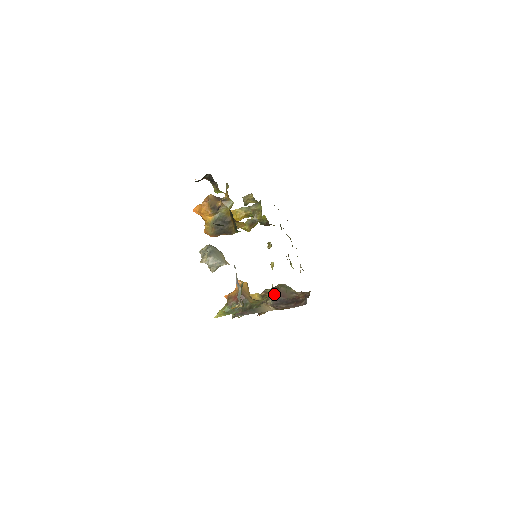
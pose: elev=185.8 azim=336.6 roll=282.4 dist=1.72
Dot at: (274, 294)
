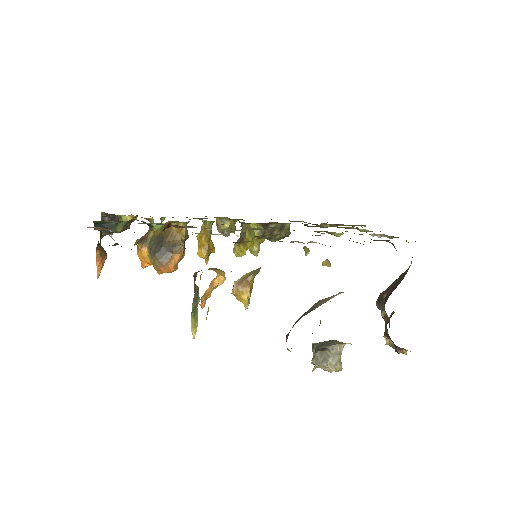
Dot at: (381, 299)
